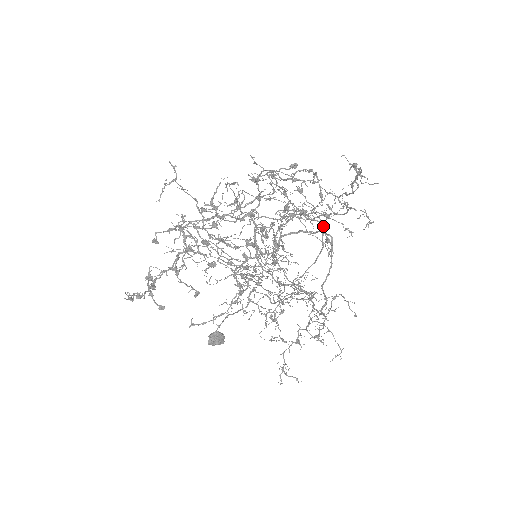
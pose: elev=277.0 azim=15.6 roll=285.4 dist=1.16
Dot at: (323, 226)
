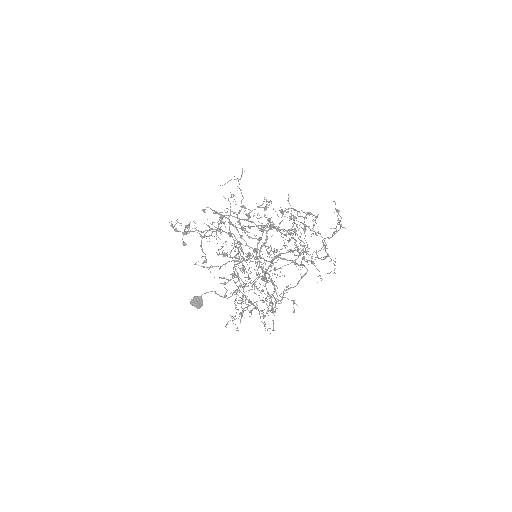
Dot at: occluded
